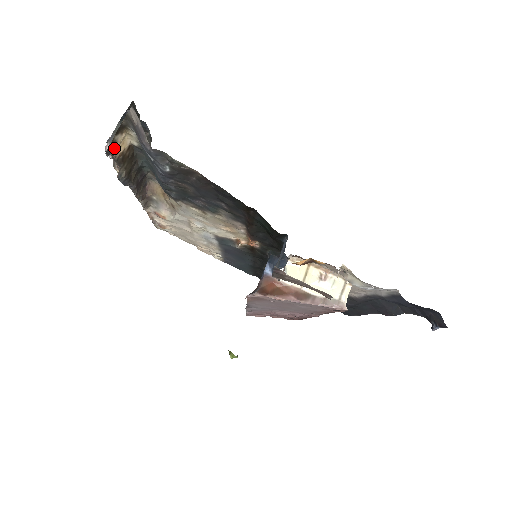
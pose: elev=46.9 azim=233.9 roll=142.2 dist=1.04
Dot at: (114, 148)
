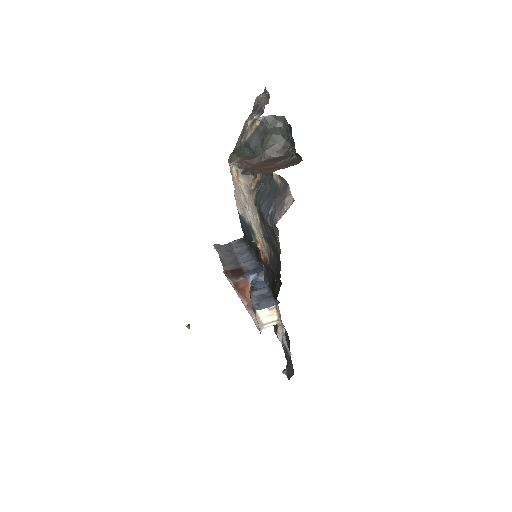
Dot at: occluded
